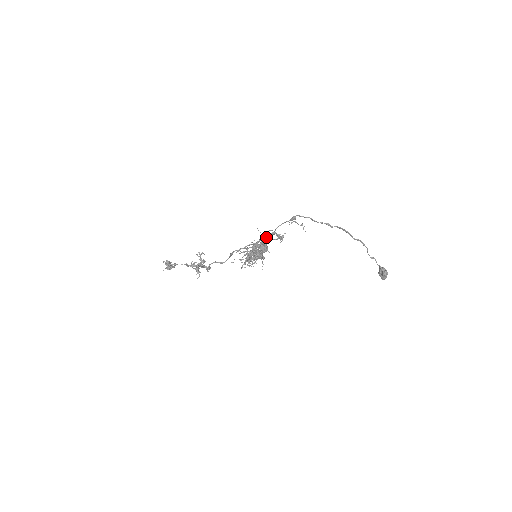
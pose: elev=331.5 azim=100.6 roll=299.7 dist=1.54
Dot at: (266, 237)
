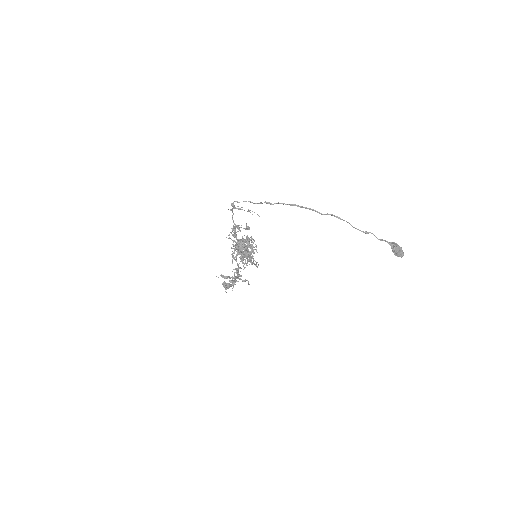
Dot at: (234, 231)
